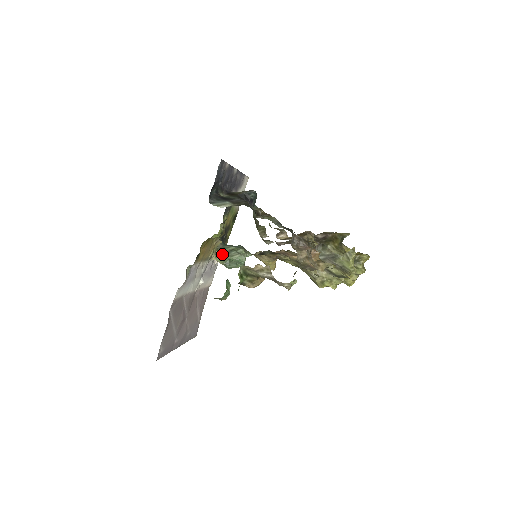
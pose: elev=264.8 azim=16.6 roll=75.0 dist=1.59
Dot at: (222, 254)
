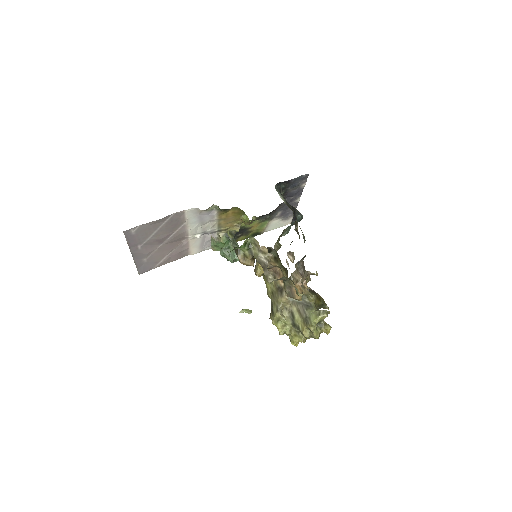
Dot at: (230, 238)
